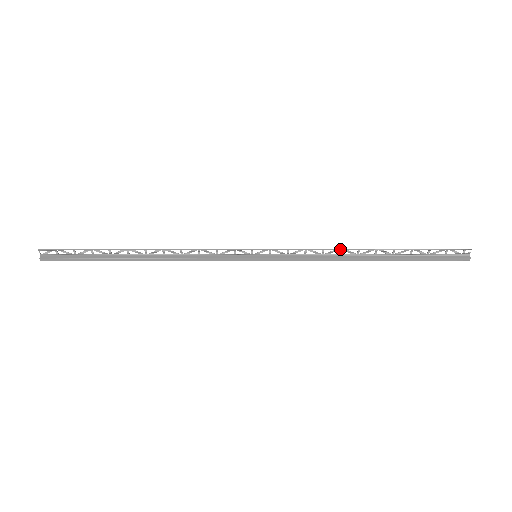
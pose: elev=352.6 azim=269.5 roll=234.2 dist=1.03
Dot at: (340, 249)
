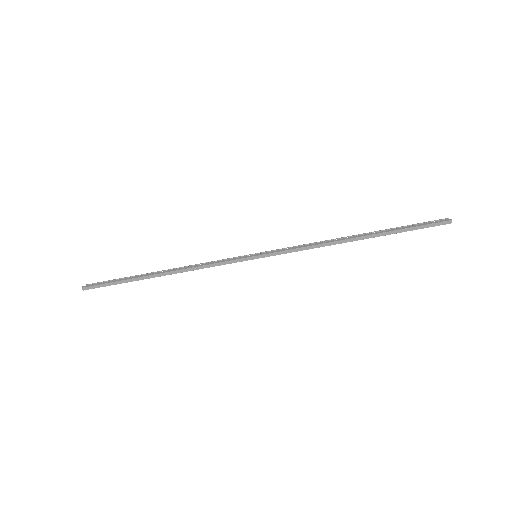
Dot at: (328, 240)
